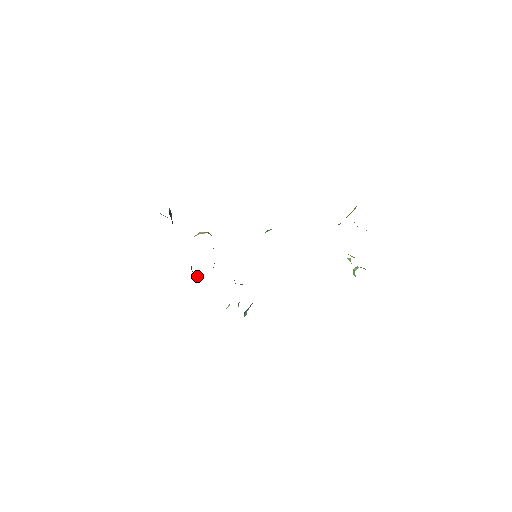
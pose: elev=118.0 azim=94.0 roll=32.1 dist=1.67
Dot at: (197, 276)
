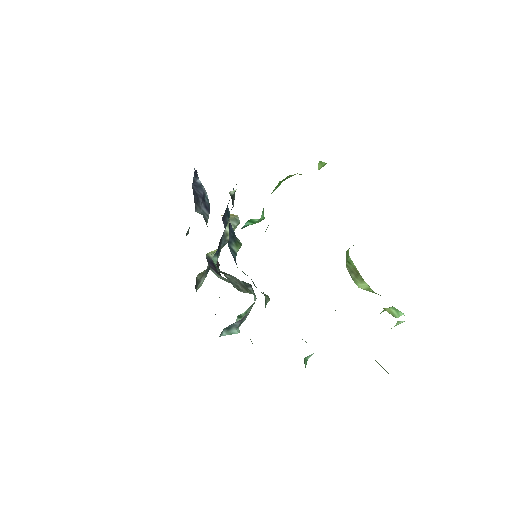
Dot at: occluded
